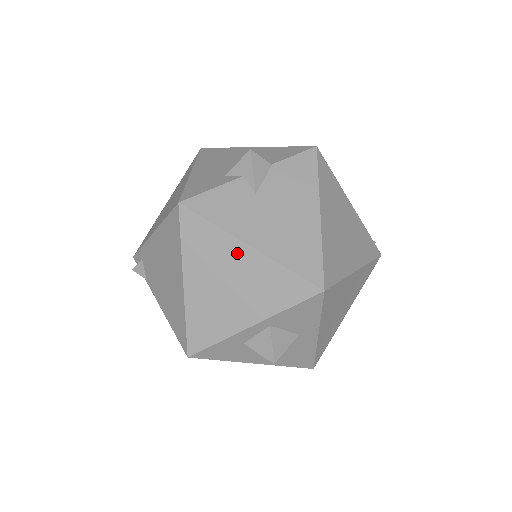
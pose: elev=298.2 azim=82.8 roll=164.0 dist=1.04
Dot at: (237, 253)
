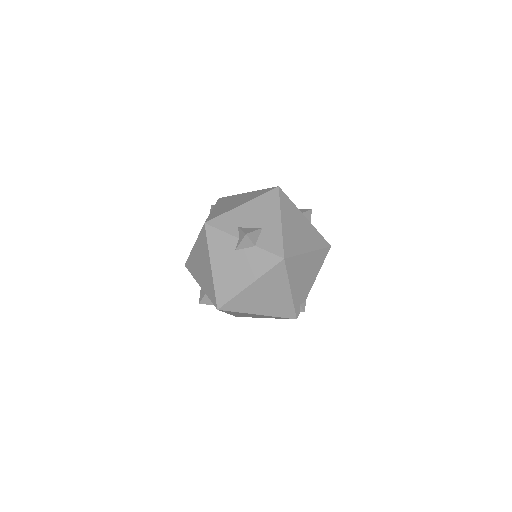
Dot at: (208, 262)
